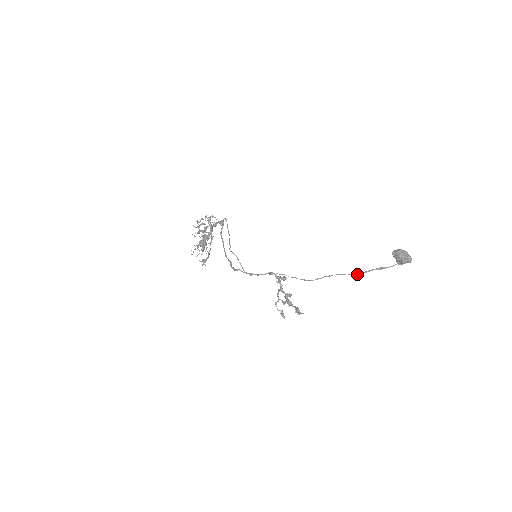
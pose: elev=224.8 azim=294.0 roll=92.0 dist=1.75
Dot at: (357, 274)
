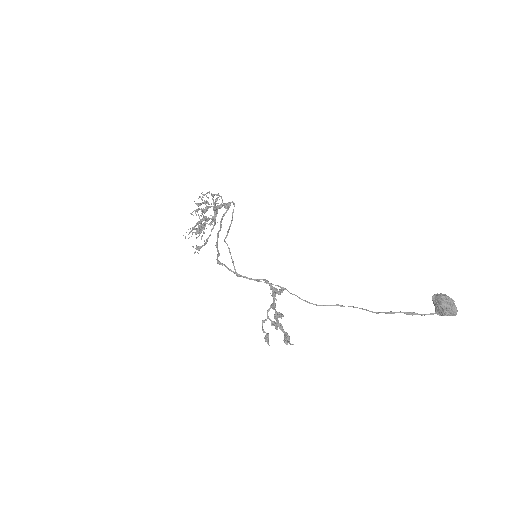
Dot at: (377, 313)
